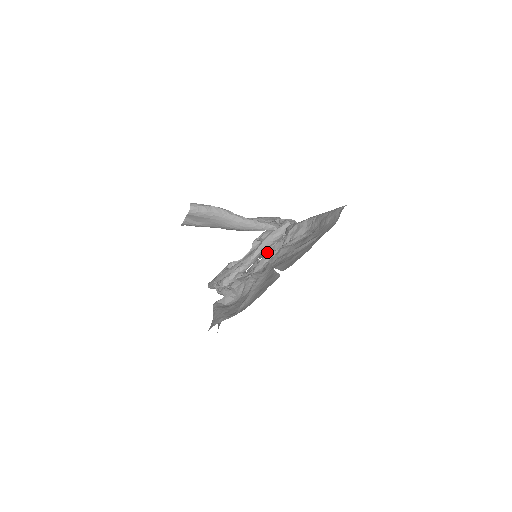
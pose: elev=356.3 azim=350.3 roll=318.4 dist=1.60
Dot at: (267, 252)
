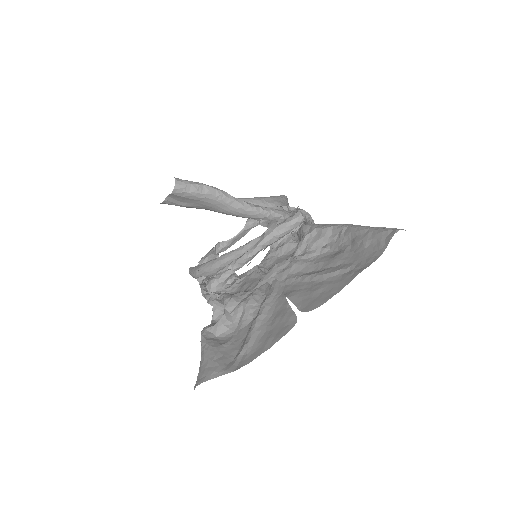
Dot at: (271, 253)
